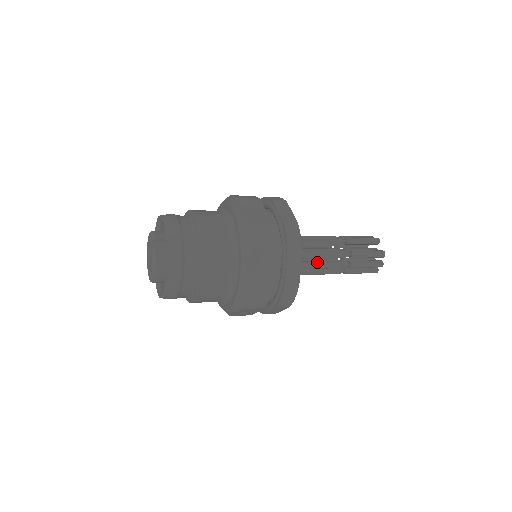
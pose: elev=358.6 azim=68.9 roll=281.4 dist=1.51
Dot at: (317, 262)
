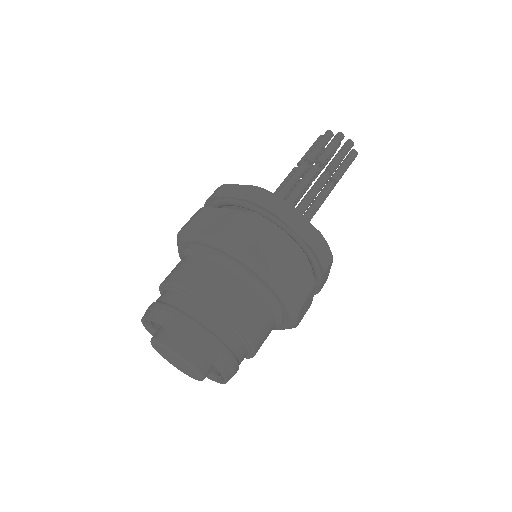
Dot at: occluded
